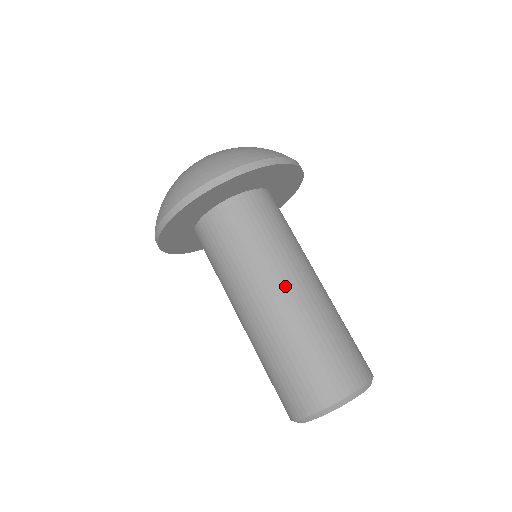
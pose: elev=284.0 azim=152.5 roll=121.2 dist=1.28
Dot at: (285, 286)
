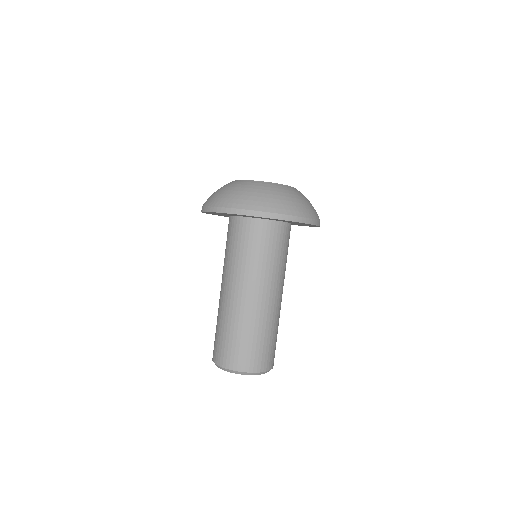
Dot at: (258, 293)
